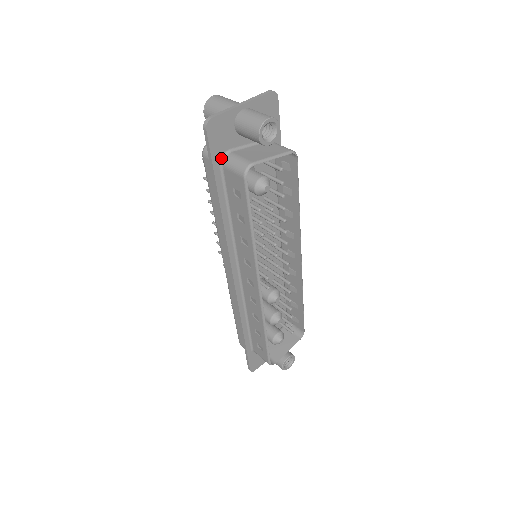
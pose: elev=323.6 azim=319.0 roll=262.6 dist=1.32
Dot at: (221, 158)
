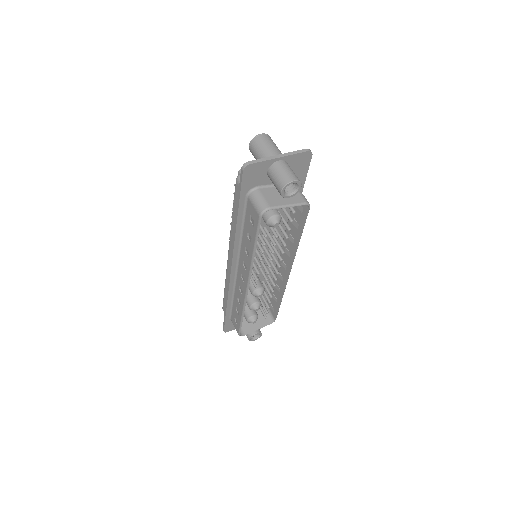
Dot at: (249, 191)
